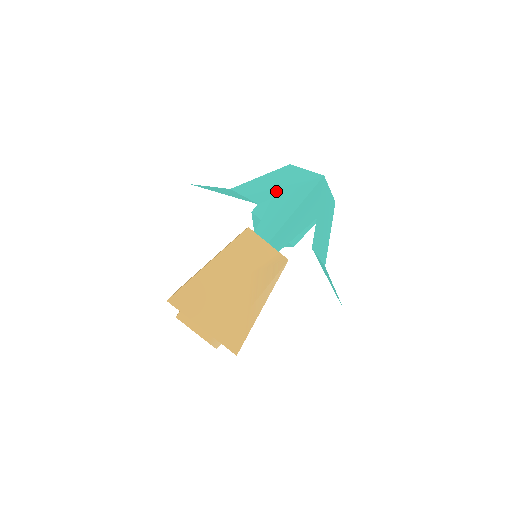
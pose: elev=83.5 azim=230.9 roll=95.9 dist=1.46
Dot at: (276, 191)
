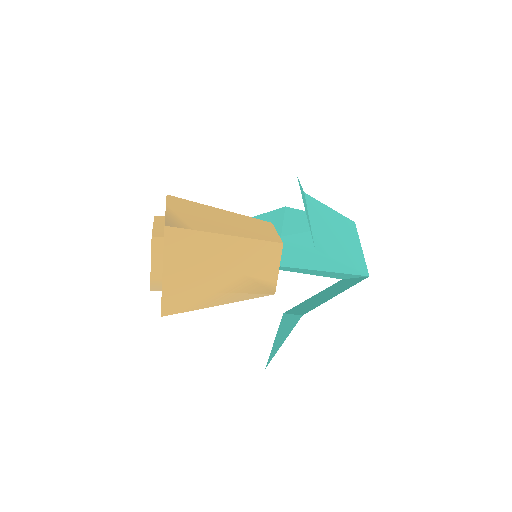
Dot at: (333, 249)
